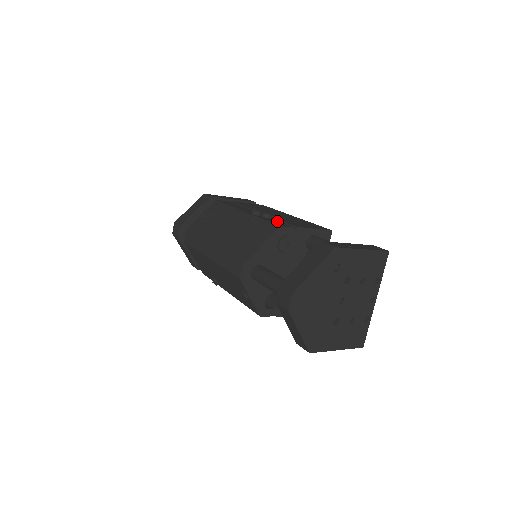
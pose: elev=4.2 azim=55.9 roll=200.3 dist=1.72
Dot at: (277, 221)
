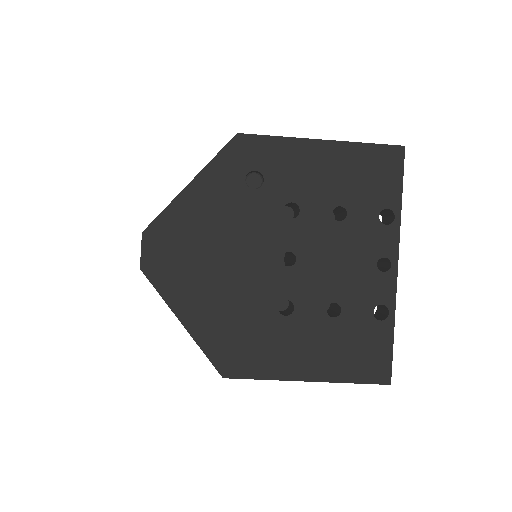
Dot at: occluded
